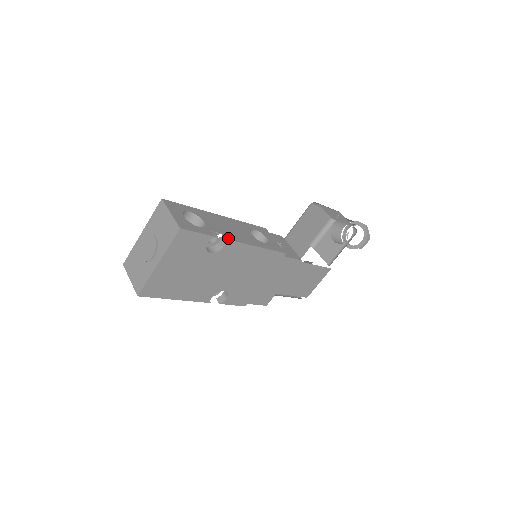
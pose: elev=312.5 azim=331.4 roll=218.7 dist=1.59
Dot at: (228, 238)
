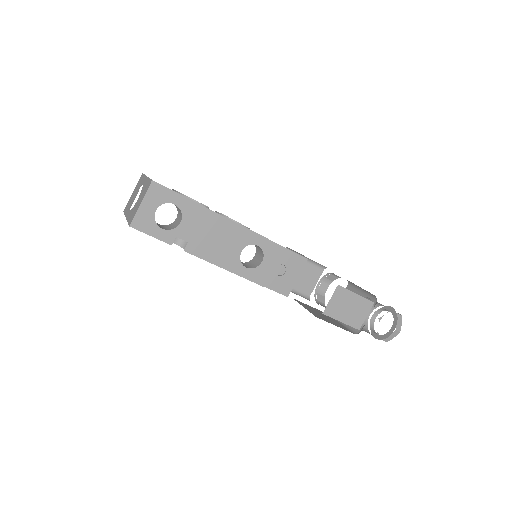
Dot at: (190, 250)
